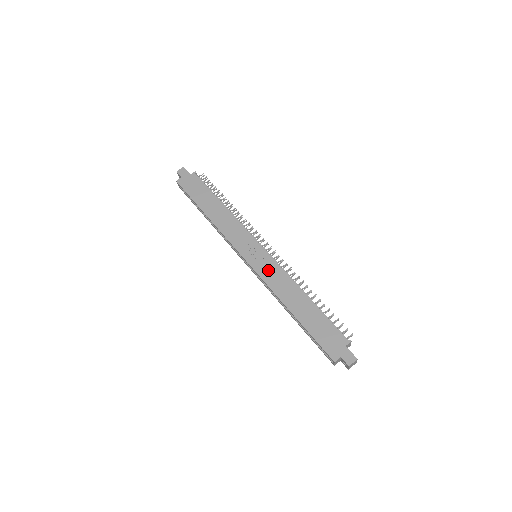
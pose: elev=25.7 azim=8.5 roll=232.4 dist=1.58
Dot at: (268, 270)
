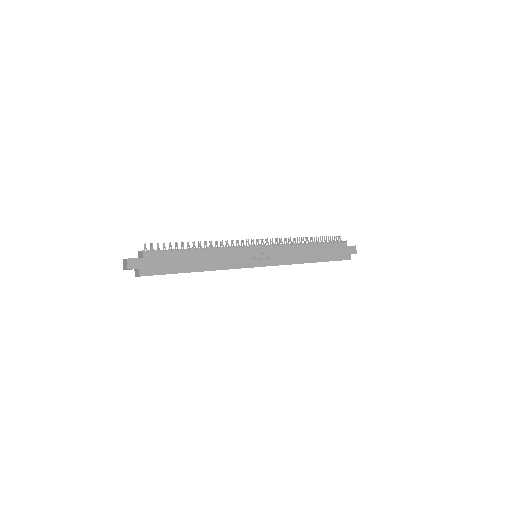
Dot at: (278, 256)
